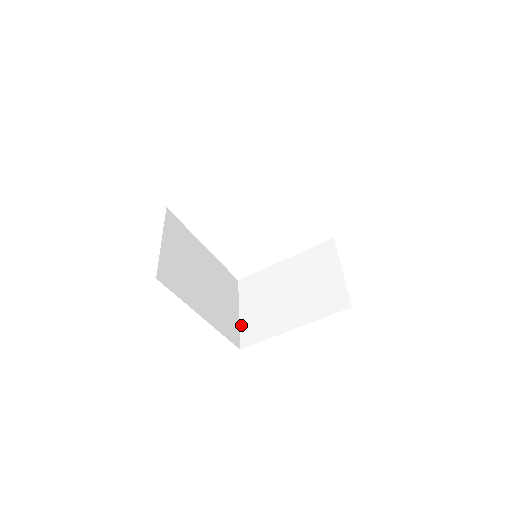
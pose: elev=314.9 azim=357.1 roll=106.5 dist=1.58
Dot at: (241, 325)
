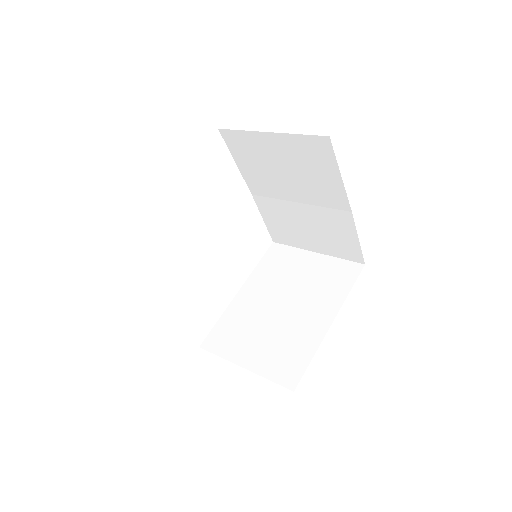
Dot at: (262, 373)
